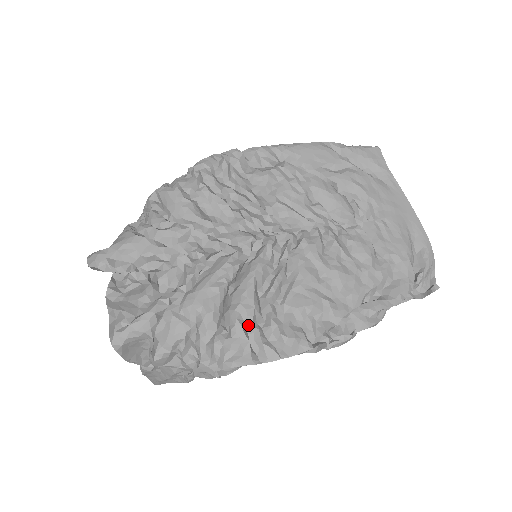
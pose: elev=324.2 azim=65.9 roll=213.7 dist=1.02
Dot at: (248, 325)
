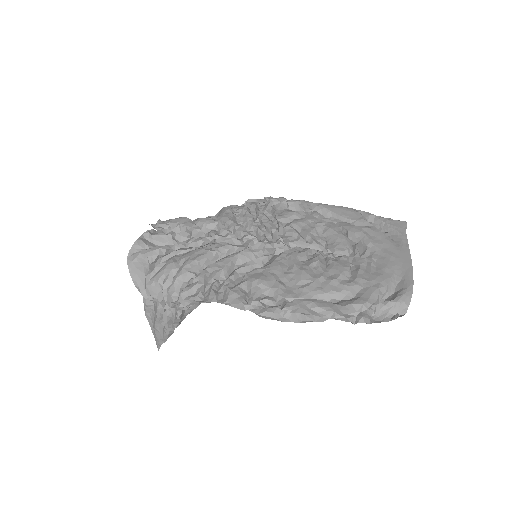
Dot at: (211, 276)
